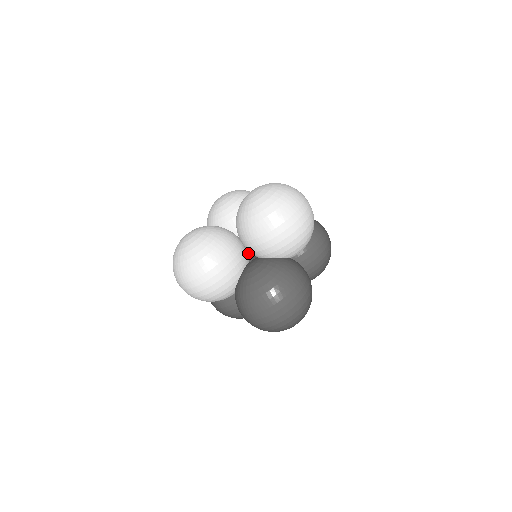
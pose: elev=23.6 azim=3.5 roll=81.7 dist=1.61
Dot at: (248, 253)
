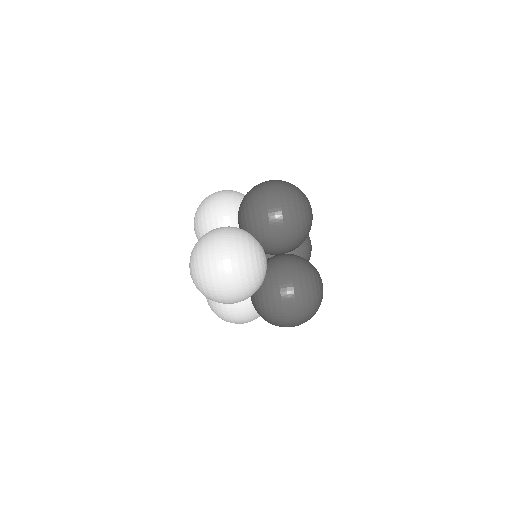
Dot at: occluded
